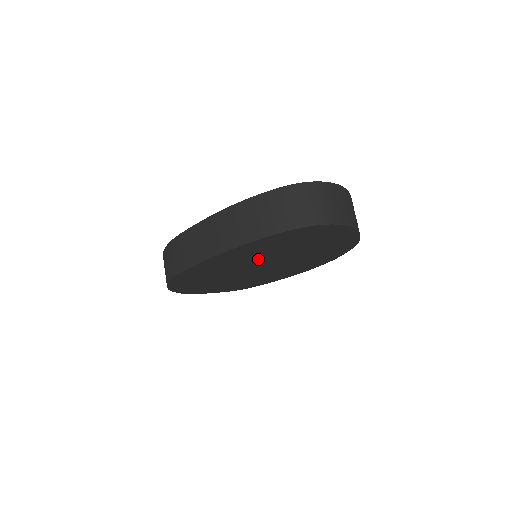
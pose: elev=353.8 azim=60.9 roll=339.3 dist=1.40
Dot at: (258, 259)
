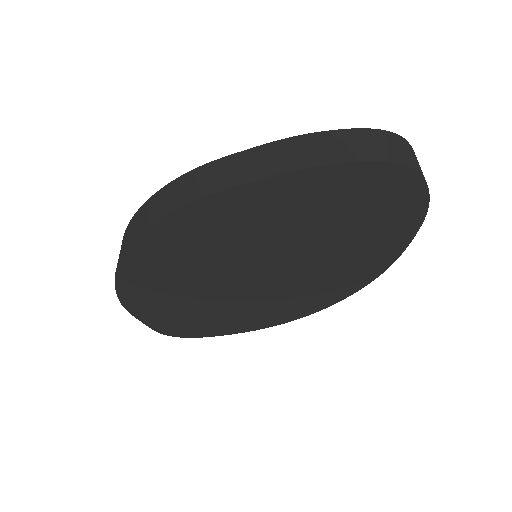
Dot at: (287, 234)
